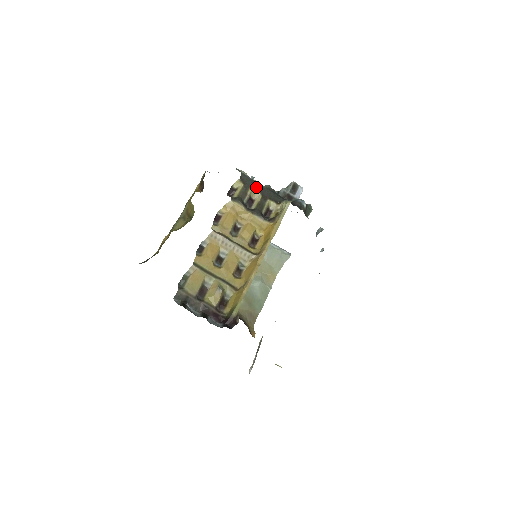
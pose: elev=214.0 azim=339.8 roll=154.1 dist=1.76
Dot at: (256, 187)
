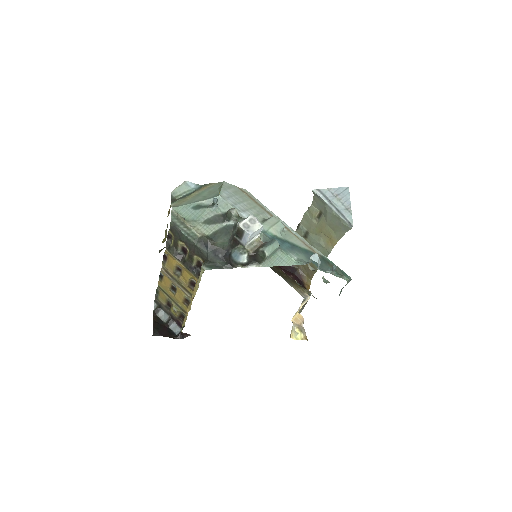
Dot at: (183, 241)
